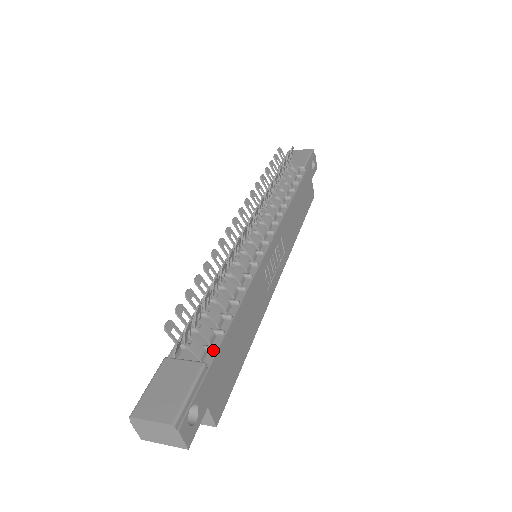
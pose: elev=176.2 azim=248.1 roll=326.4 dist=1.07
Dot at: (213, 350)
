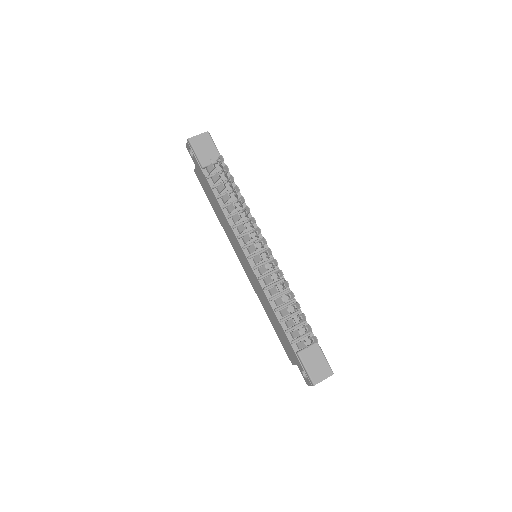
Dot at: (312, 333)
